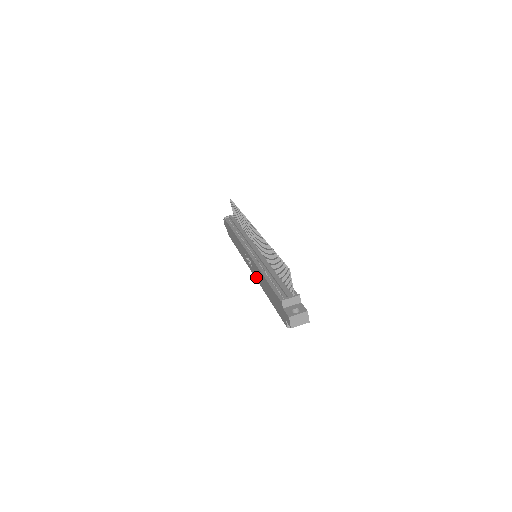
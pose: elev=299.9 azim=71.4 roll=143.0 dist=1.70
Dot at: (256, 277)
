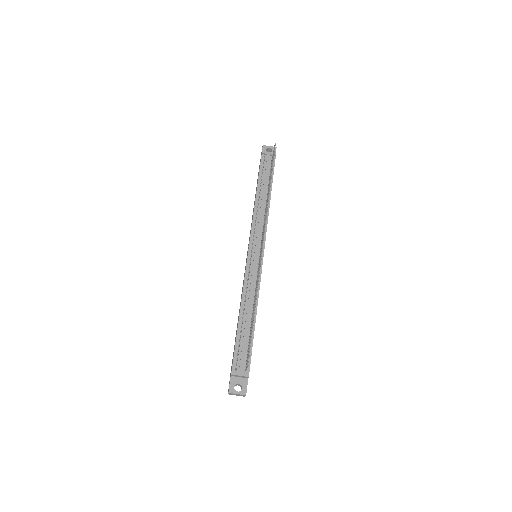
Dot at: occluded
